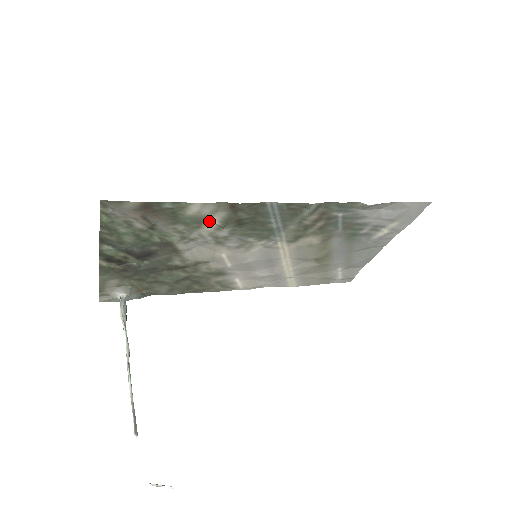
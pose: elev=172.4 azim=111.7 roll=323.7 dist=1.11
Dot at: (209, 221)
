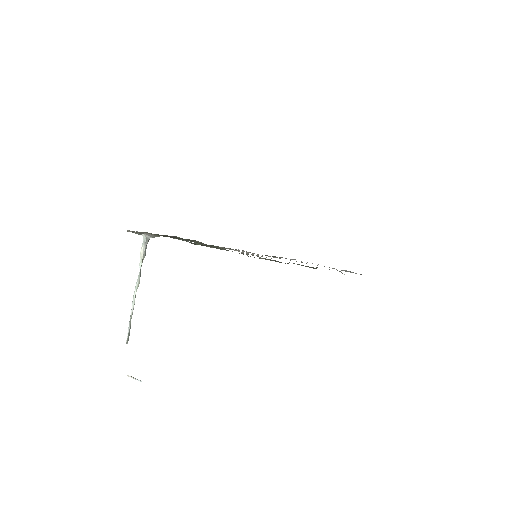
Dot at: occluded
